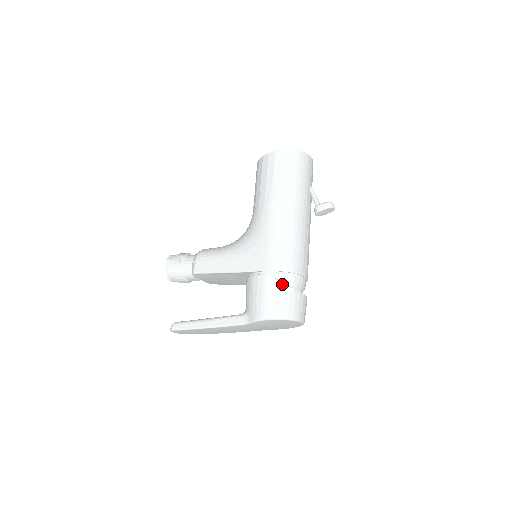
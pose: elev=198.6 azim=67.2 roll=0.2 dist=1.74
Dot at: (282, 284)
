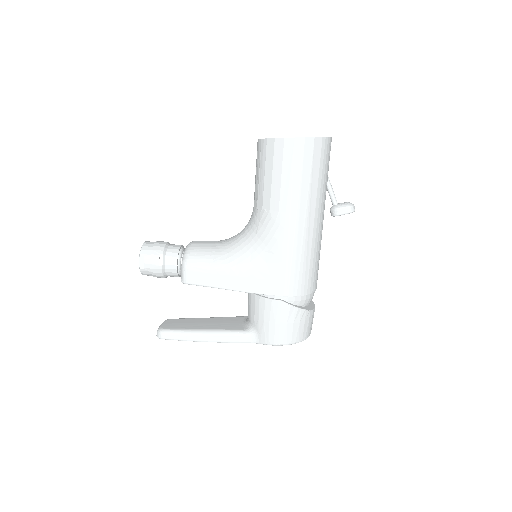
Dot at: (299, 310)
